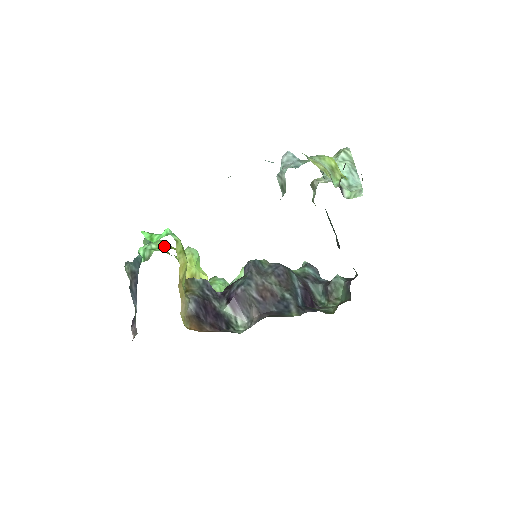
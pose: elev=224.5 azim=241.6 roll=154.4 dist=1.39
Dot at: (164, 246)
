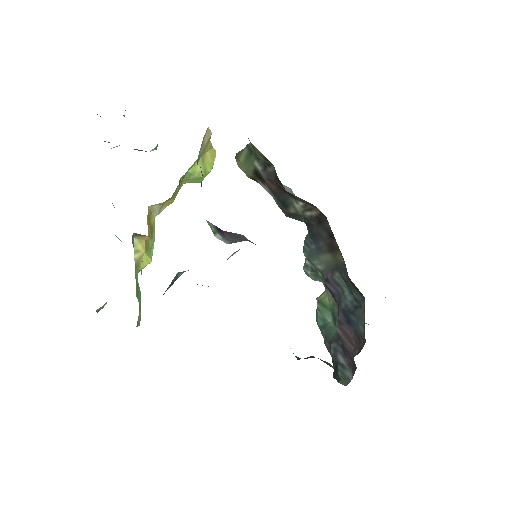
Dot at: occluded
